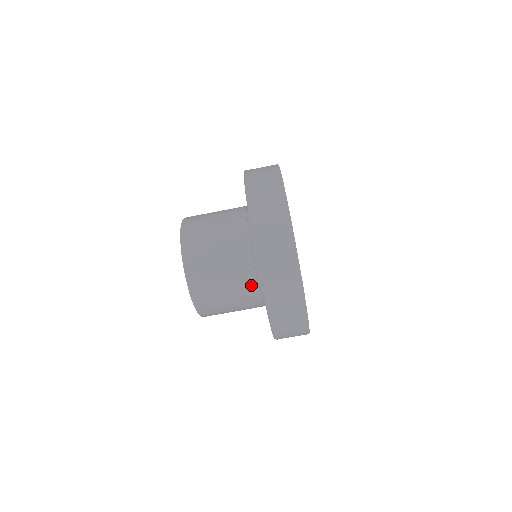
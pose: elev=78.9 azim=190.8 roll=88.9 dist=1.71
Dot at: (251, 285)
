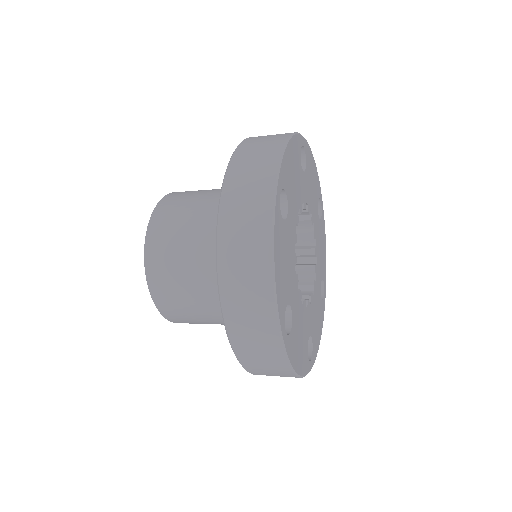
Dot at: occluded
